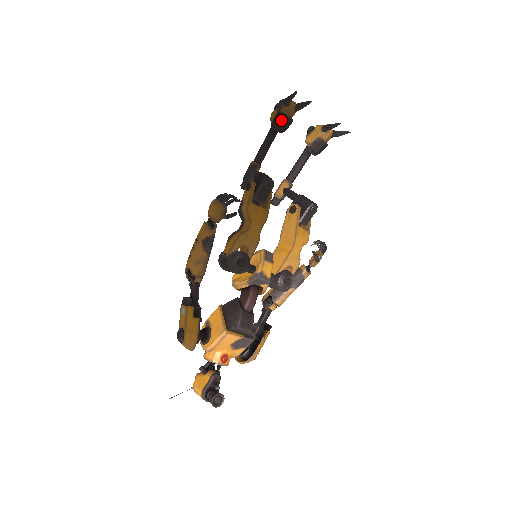
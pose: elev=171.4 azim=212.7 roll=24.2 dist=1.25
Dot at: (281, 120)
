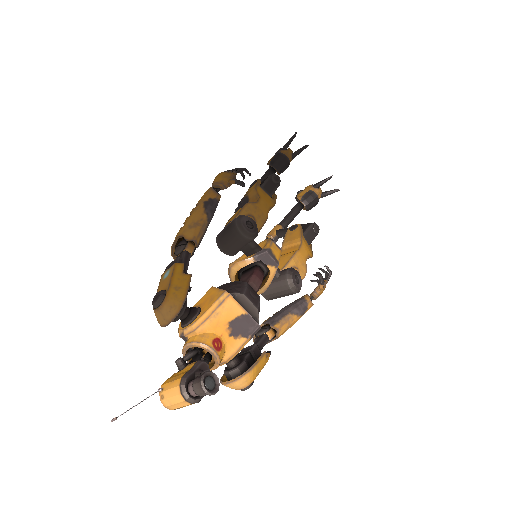
Dot at: (280, 158)
